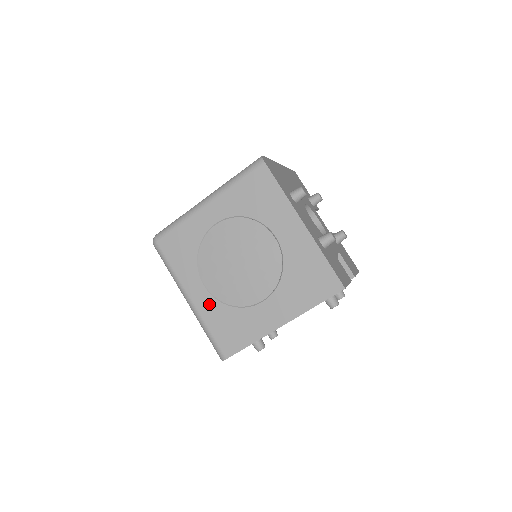
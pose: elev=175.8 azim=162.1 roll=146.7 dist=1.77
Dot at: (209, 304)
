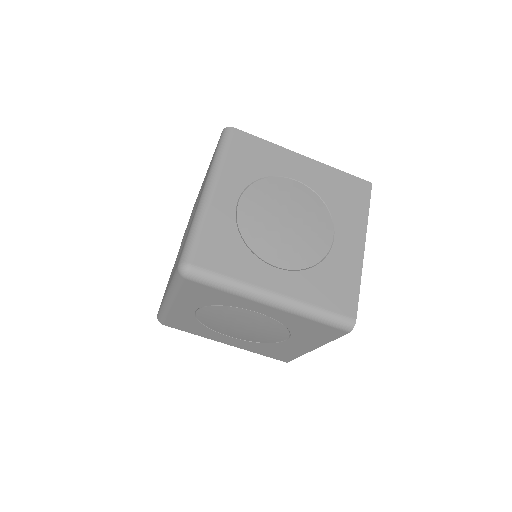
Dot at: (186, 315)
